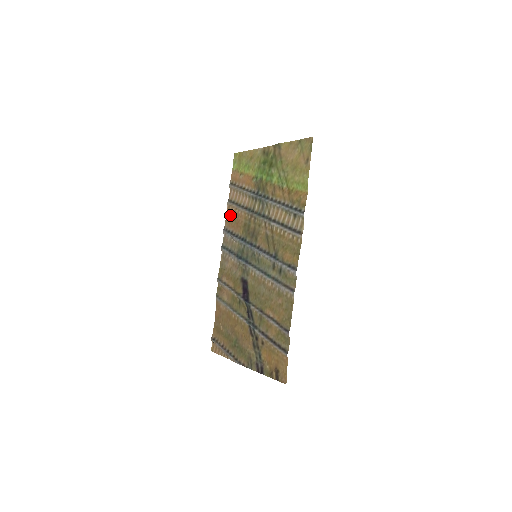
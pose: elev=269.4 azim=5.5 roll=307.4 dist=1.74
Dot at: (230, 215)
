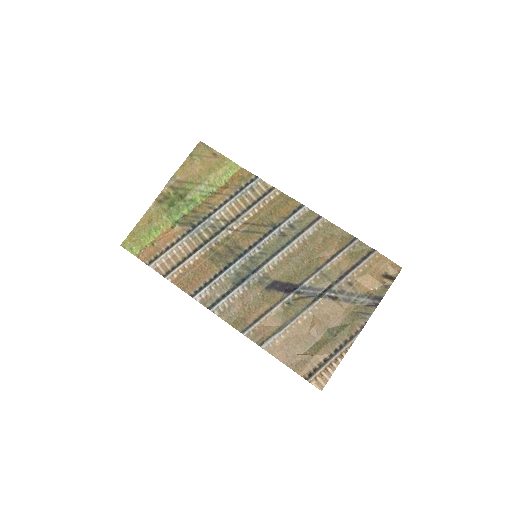
Dot at: (183, 280)
